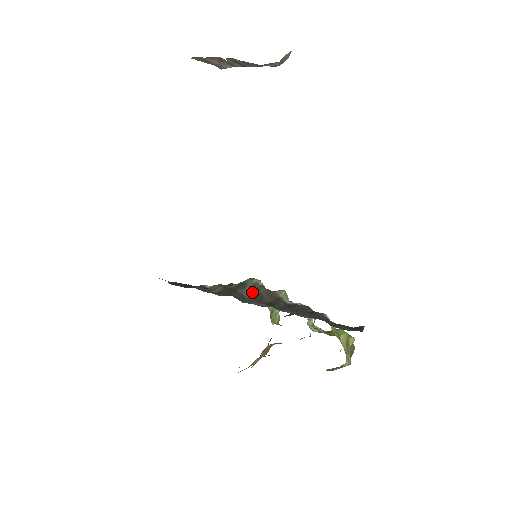
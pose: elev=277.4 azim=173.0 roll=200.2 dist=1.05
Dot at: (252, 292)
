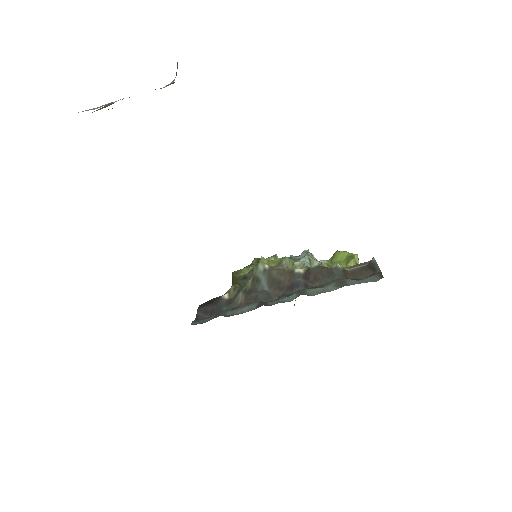
Dot at: (268, 282)
